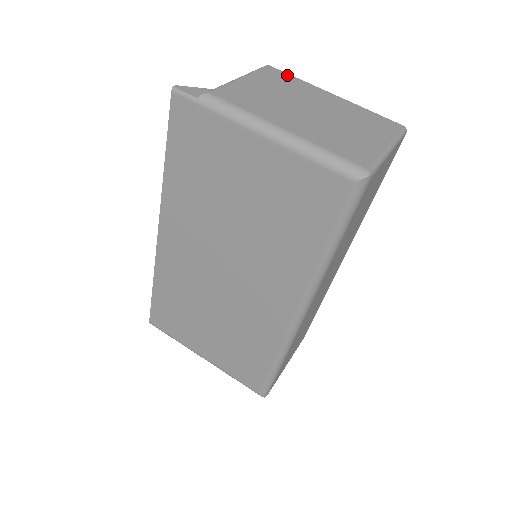
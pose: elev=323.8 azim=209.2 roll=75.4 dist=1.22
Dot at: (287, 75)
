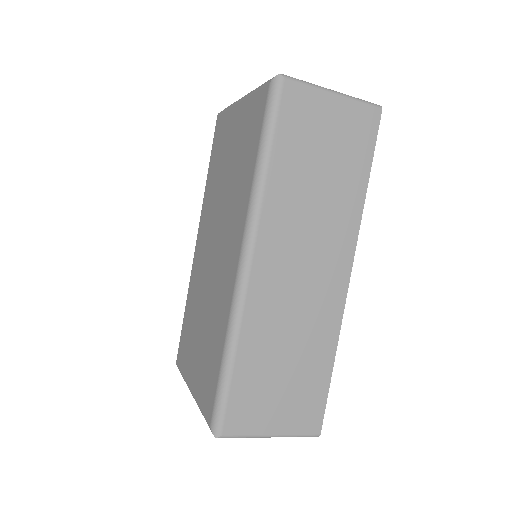
Dot at: occluded
